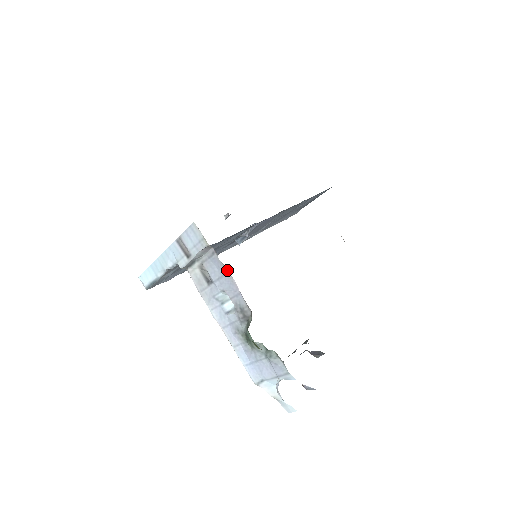
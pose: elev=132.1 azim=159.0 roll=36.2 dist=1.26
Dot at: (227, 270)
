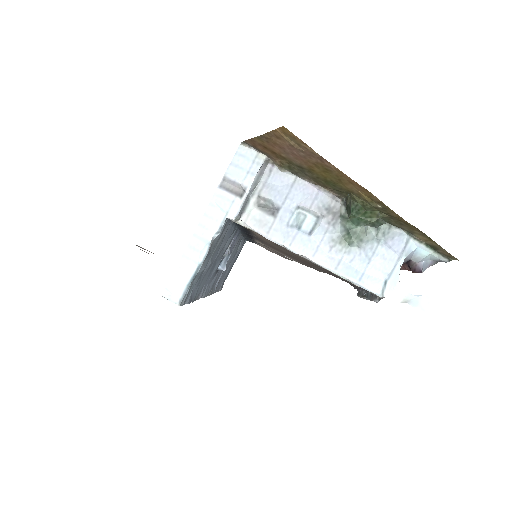
Dot at: (294, 176)
